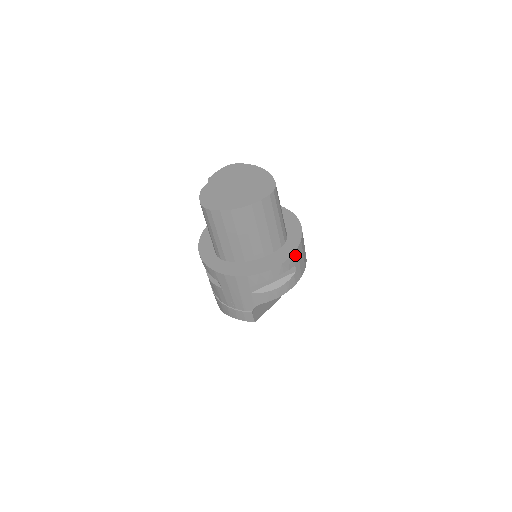
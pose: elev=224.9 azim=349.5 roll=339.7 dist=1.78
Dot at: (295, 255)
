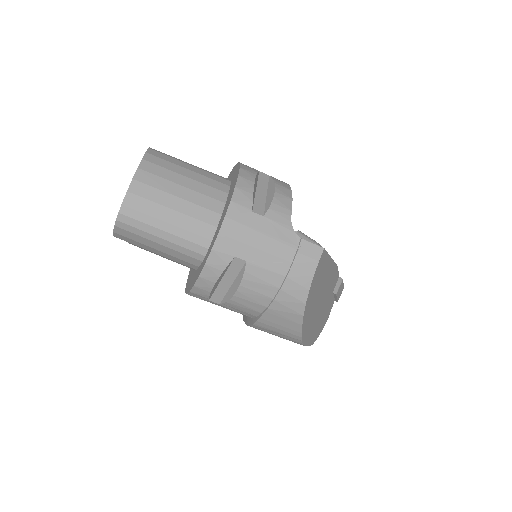
Dot at: occluded
